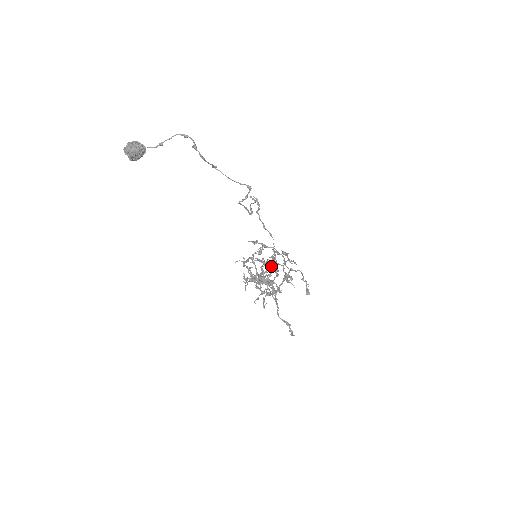
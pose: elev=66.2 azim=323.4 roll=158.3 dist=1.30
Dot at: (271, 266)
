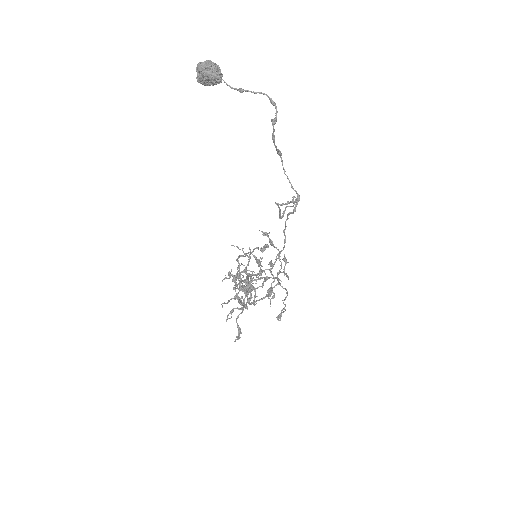
Dot at: (264, 271)
